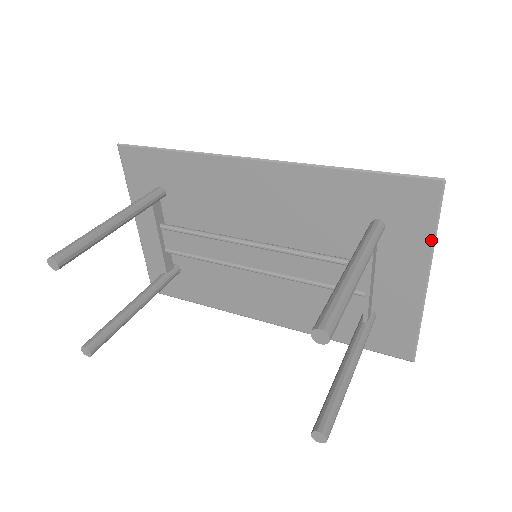
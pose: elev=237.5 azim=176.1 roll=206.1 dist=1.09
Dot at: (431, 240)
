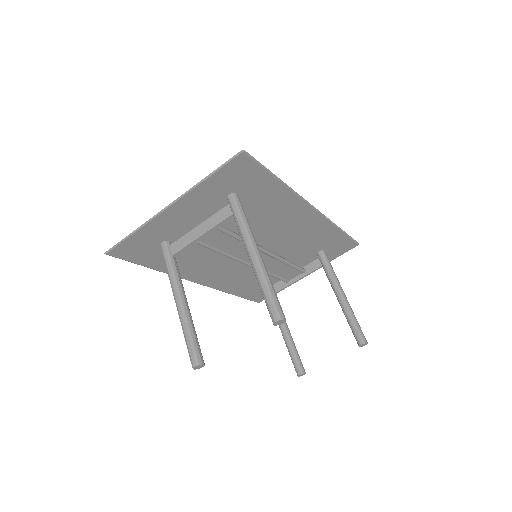
Dot at: occluded
